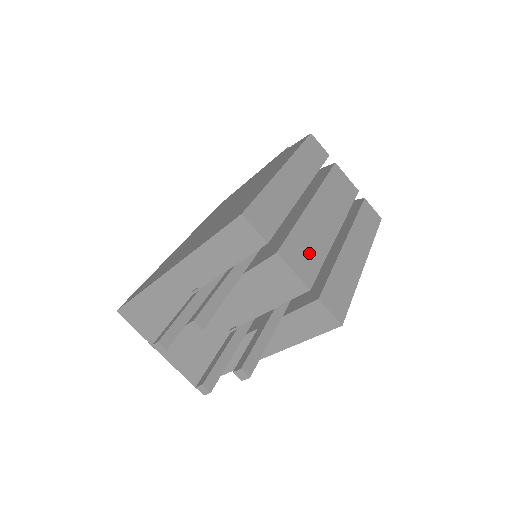
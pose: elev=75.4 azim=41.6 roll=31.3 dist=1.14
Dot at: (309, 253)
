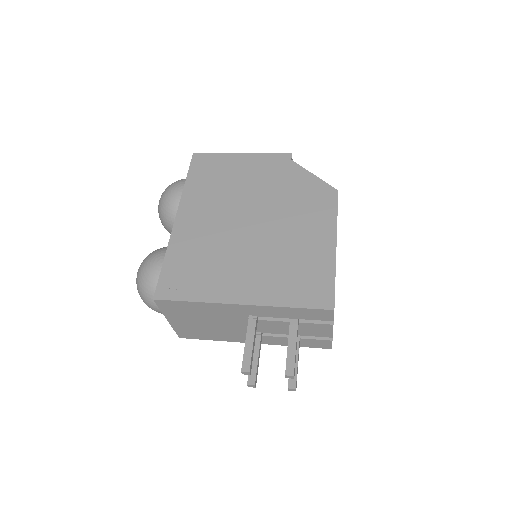
Dot at: occluded
